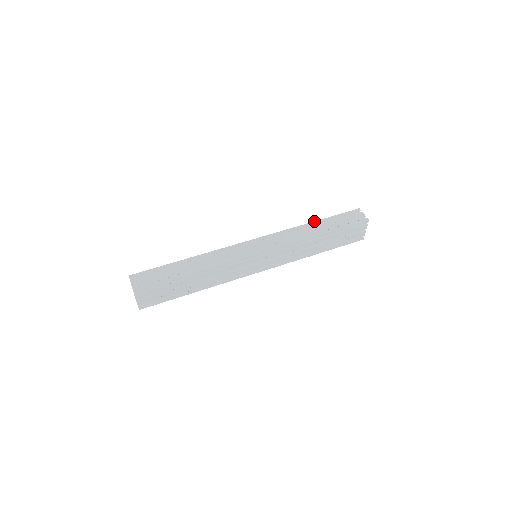
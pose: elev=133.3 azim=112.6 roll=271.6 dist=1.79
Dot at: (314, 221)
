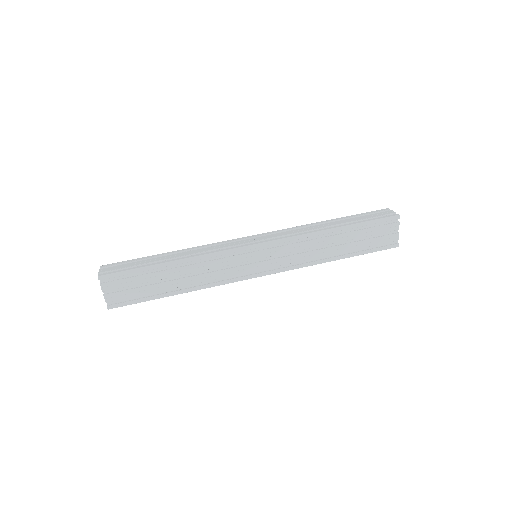
Dot at: occluded
